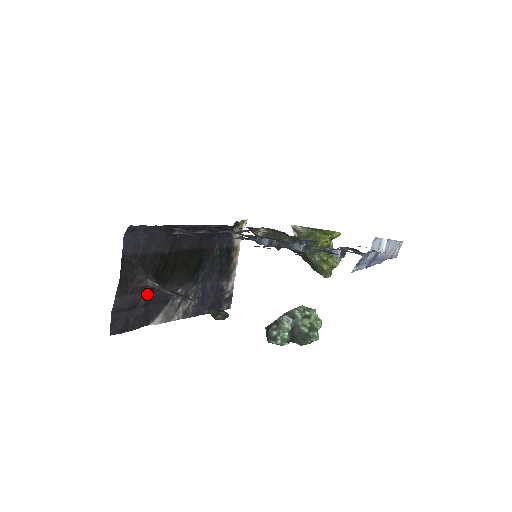
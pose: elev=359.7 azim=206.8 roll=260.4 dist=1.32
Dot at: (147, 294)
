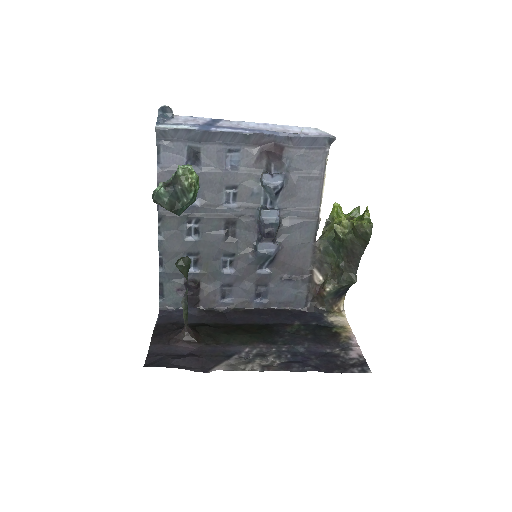
Dot at: (193, 348)
